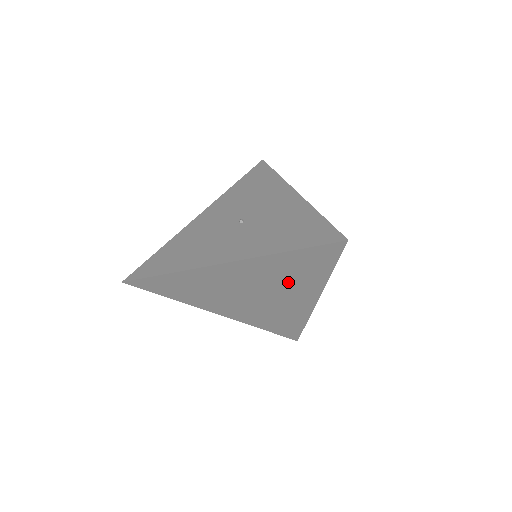
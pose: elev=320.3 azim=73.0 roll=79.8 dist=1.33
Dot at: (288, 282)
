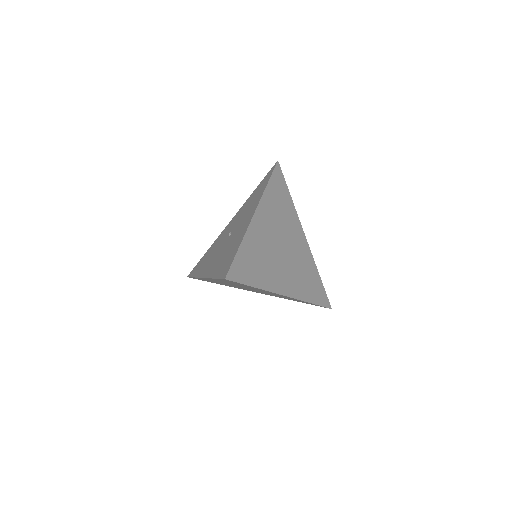
Dot at: (285, 219)
